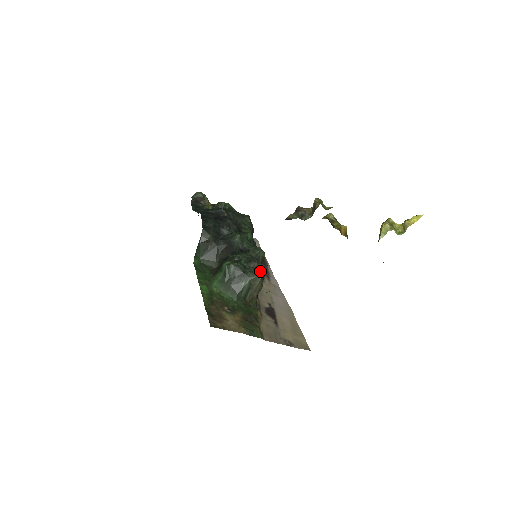
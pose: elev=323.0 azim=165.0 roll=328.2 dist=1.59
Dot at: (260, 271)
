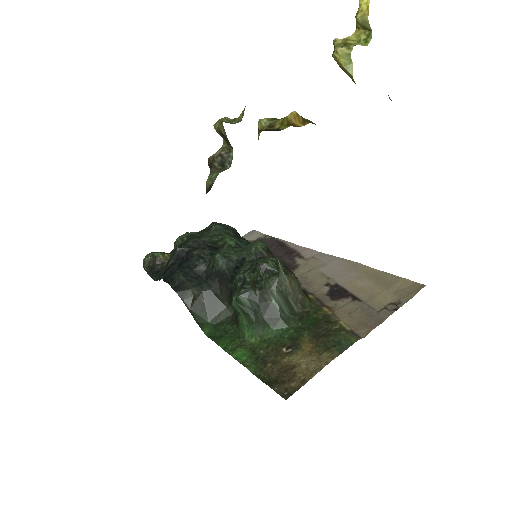
Dot at: (276, 267)
